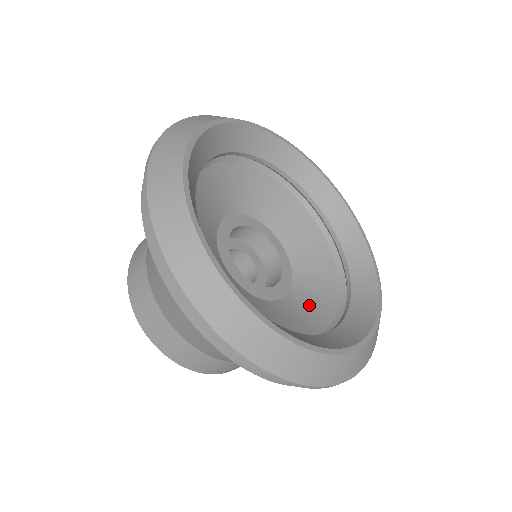
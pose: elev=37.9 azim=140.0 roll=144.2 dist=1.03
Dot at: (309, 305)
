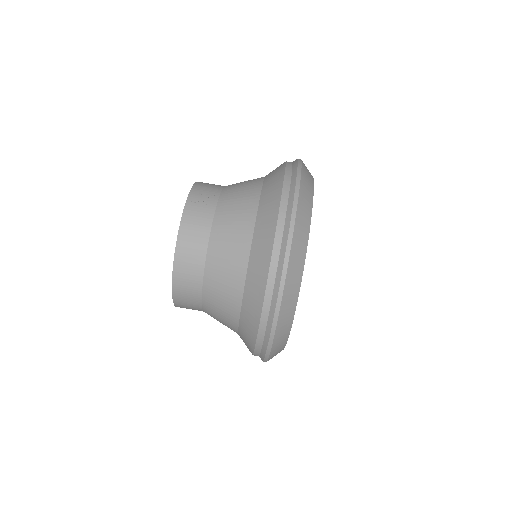
Dot at: occluded
